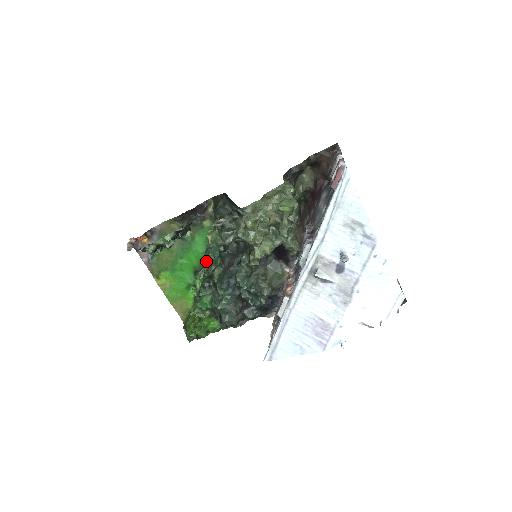
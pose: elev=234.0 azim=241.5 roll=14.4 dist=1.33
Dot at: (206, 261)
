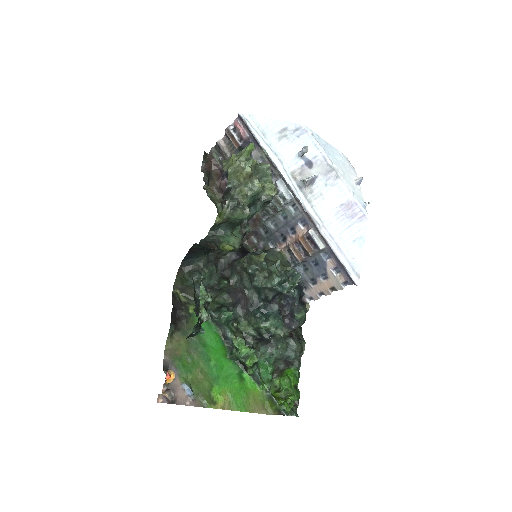
Dot at: (227, 333)
